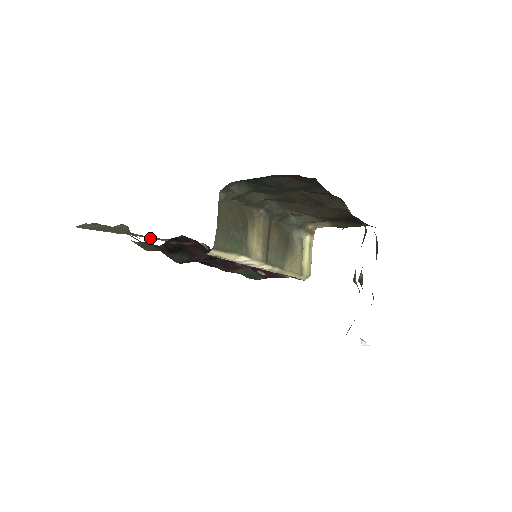
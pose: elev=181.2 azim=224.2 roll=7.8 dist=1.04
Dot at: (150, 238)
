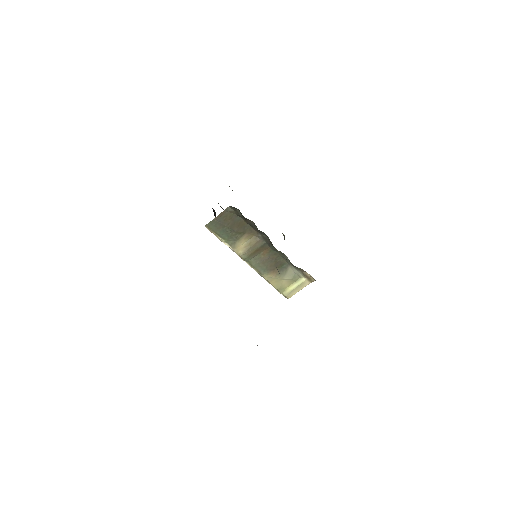
Dot at: occluded
